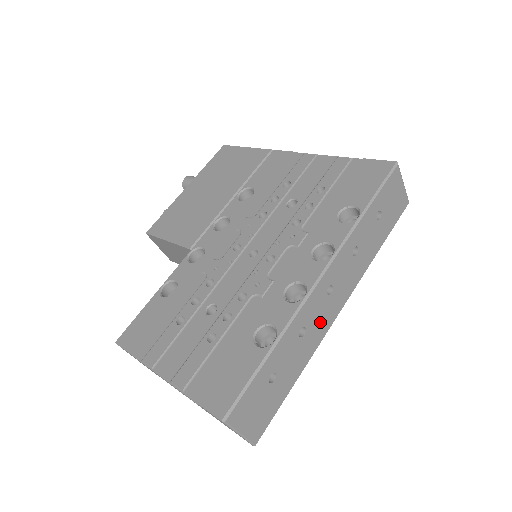
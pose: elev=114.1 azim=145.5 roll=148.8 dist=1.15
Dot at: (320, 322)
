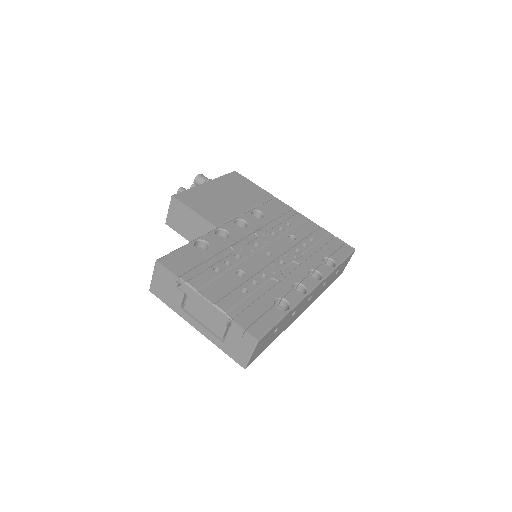
Dot at: (297, 314)
